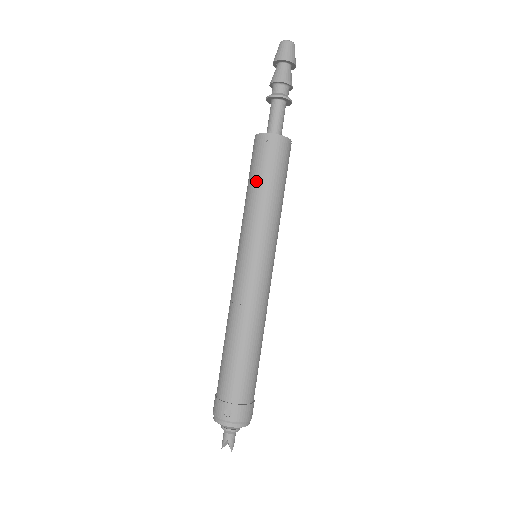
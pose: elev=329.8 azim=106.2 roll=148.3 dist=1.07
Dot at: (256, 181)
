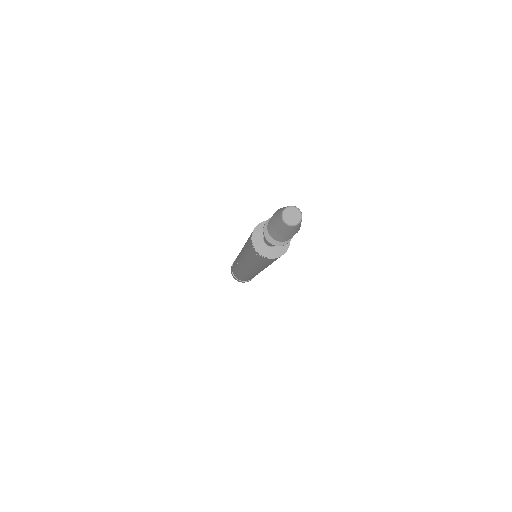
Dot at: (248, 254)
